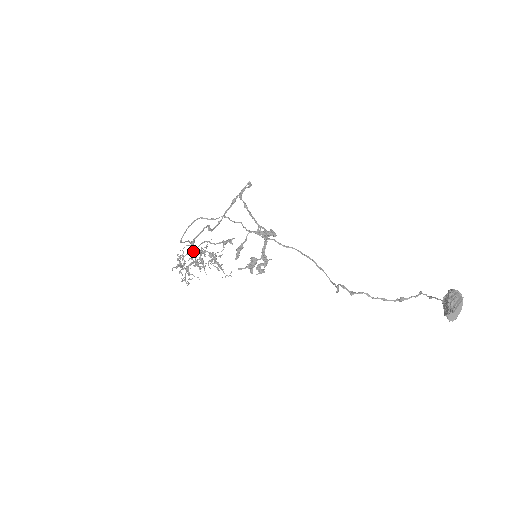
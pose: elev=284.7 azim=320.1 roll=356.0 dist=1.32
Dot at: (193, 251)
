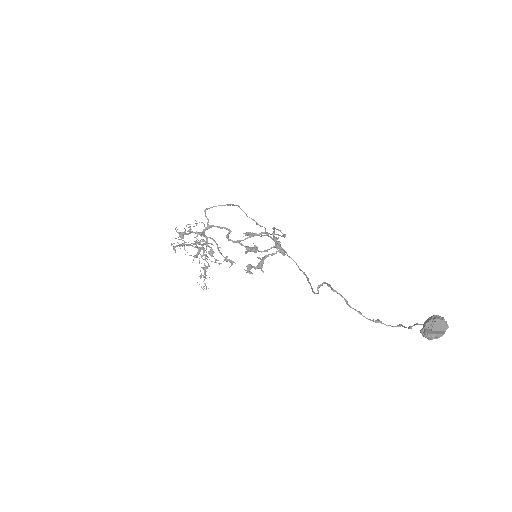
Dot at: (203, 233)
